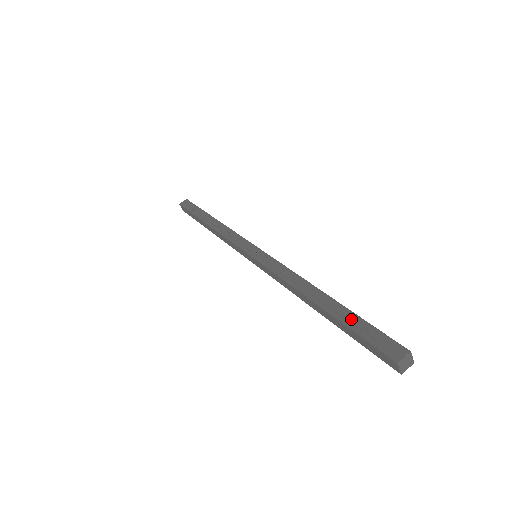
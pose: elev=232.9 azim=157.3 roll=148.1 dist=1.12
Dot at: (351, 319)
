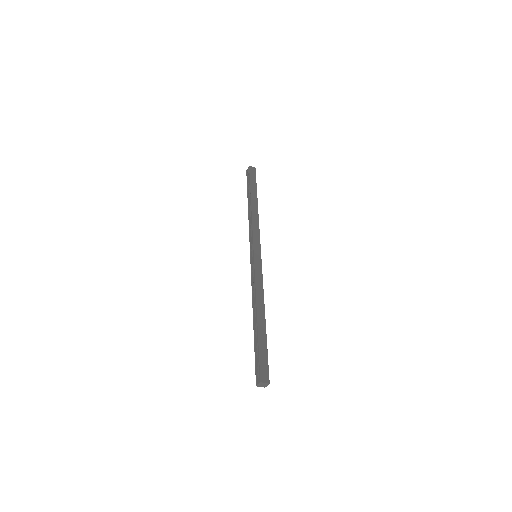
Dot at: (257, 344)
